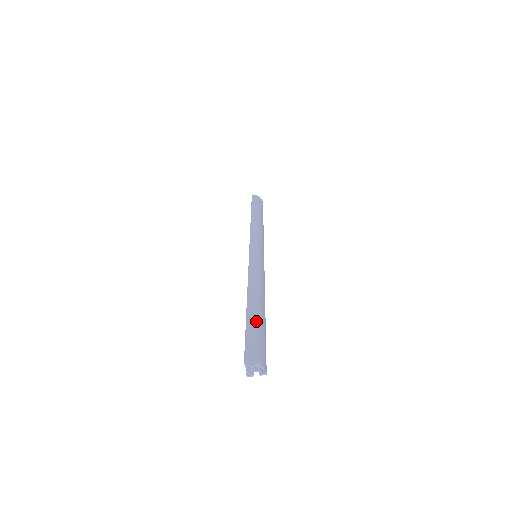
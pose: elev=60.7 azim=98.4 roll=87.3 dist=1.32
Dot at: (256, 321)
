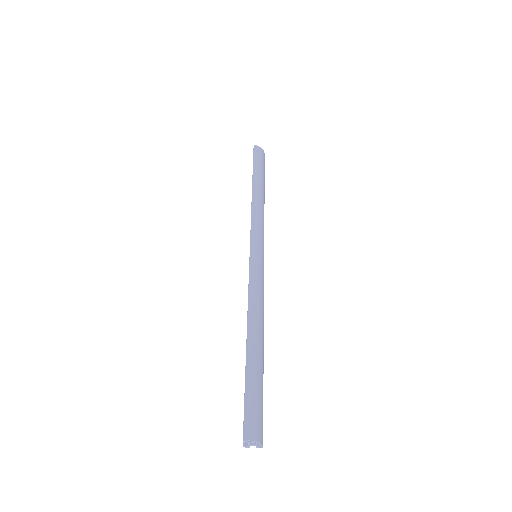
Dot at: (256, 374)
